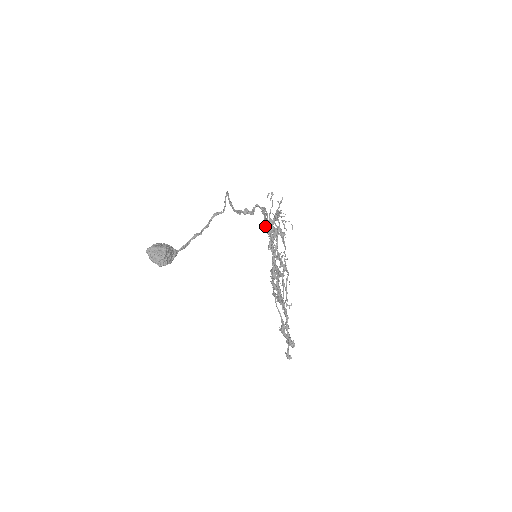
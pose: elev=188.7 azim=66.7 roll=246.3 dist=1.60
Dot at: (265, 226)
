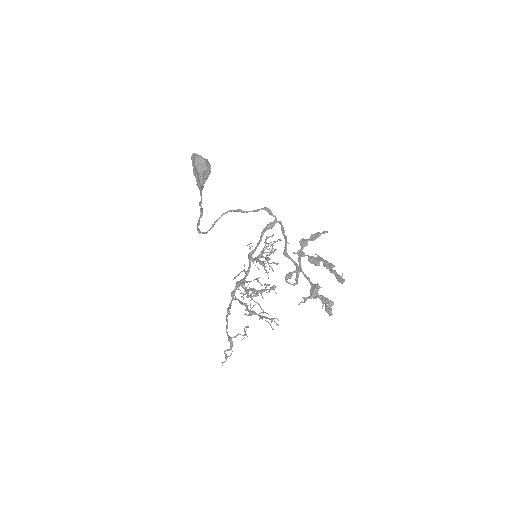
Dot at: occluded
